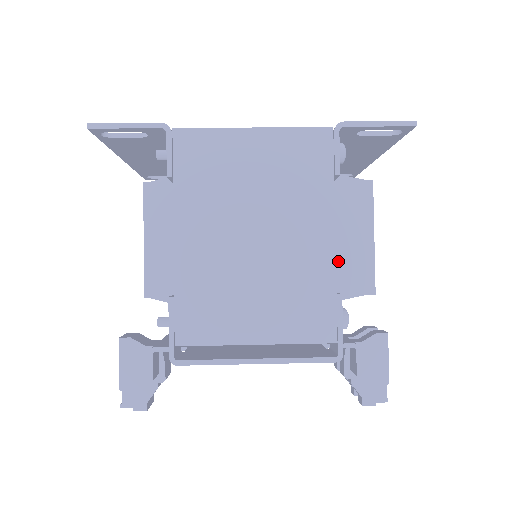
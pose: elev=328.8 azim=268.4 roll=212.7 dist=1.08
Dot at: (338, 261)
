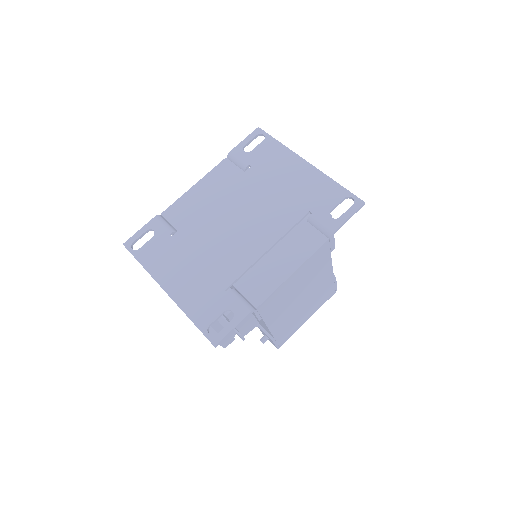
Dot at: occluded
